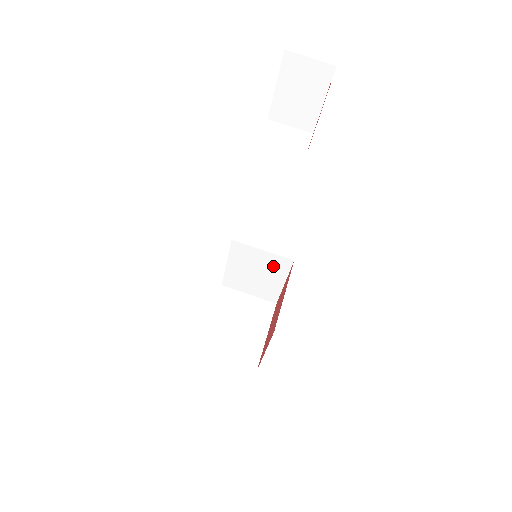
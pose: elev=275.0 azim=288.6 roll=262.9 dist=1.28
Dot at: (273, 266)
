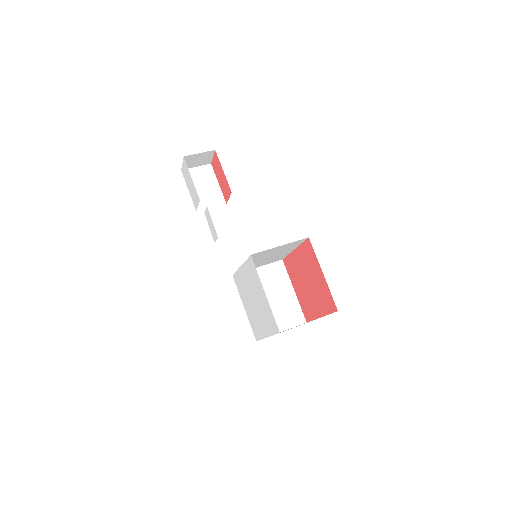
Dot at: (275, 278)
